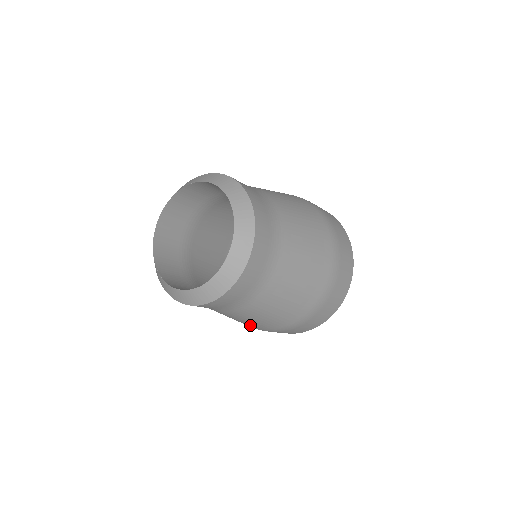
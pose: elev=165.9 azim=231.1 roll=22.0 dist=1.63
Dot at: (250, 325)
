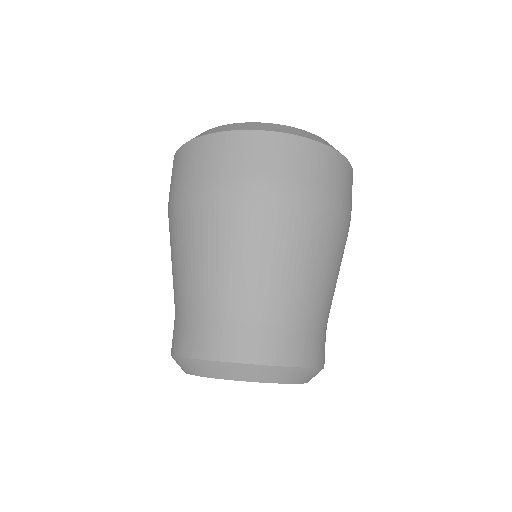
Dot at: occluded
